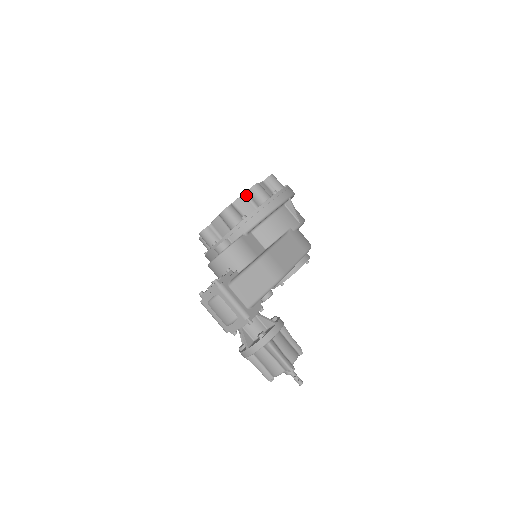
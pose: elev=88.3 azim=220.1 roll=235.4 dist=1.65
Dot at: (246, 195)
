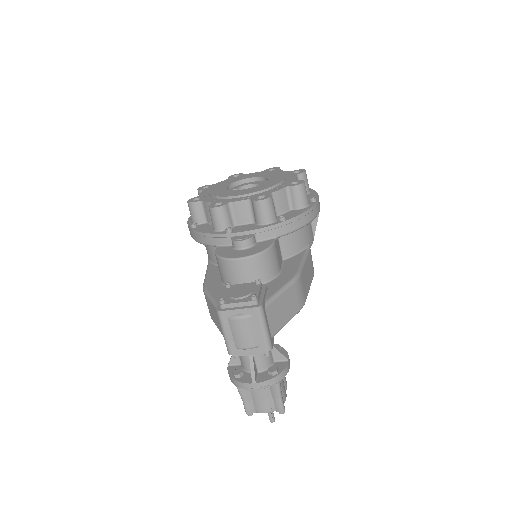
Dot at: (287, 189)
